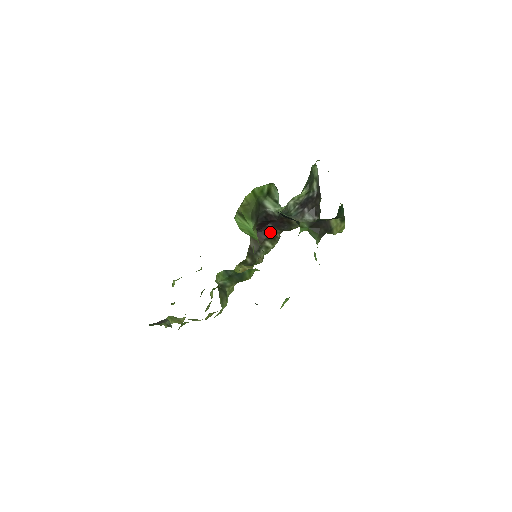
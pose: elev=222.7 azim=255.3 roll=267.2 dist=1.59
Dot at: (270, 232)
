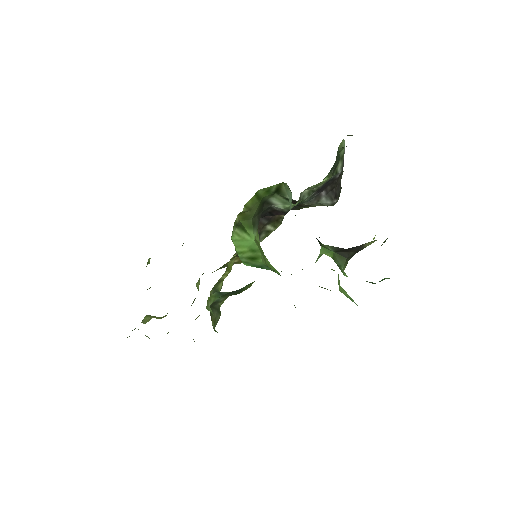
Dot at: occluded
